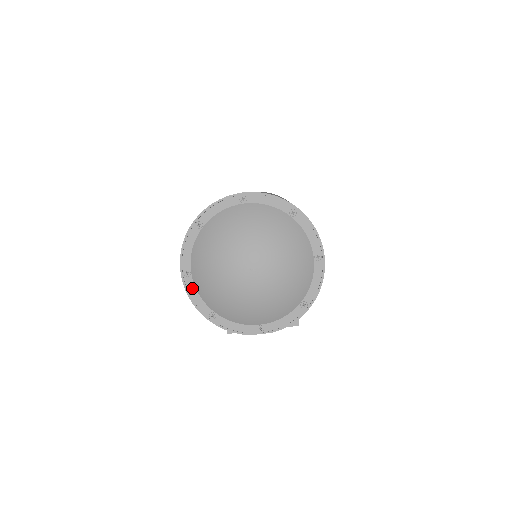
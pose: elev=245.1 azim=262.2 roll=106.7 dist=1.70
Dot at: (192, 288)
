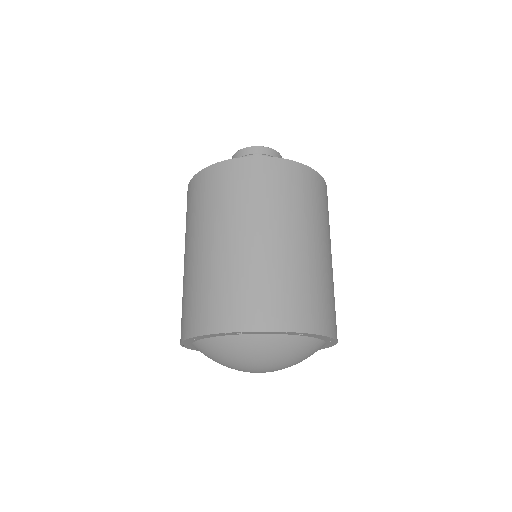
Dot at: (189, 342)
